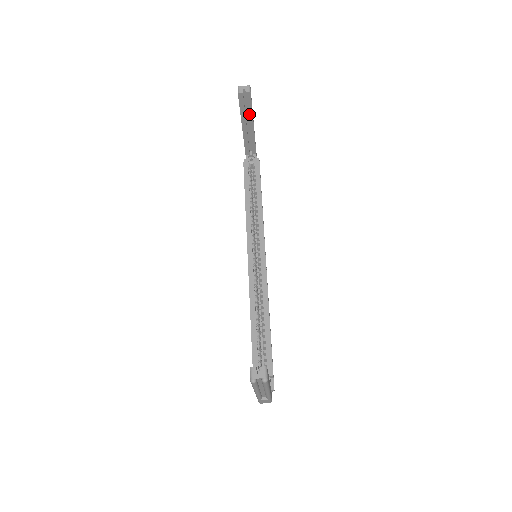
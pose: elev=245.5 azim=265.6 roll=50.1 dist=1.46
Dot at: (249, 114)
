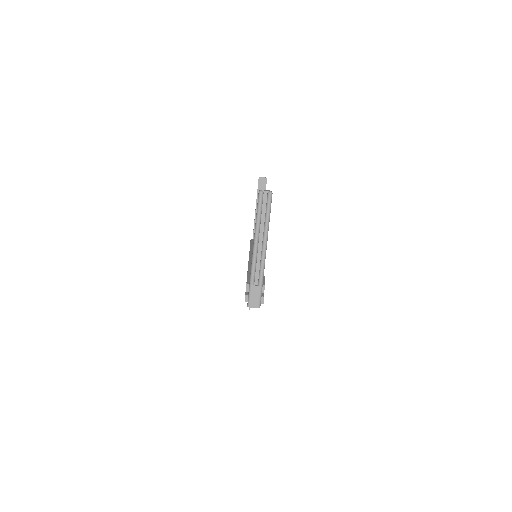
Dot at: occluded
